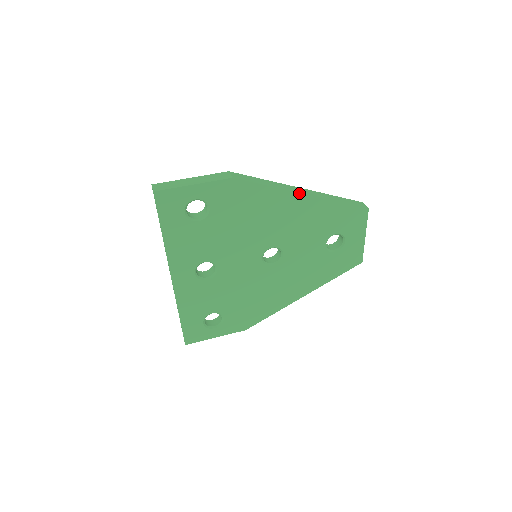
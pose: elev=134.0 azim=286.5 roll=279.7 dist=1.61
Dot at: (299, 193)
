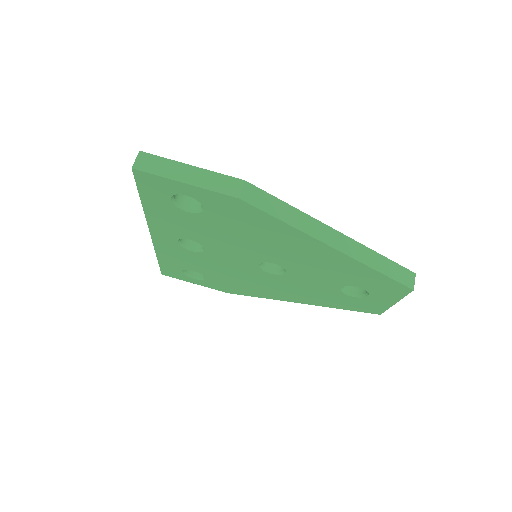
Dot at: (326, 244)
